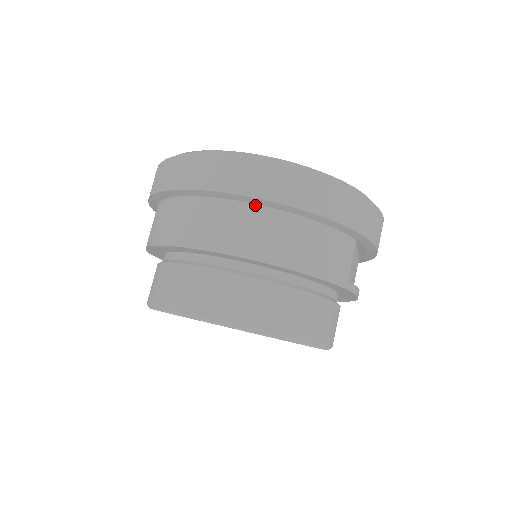
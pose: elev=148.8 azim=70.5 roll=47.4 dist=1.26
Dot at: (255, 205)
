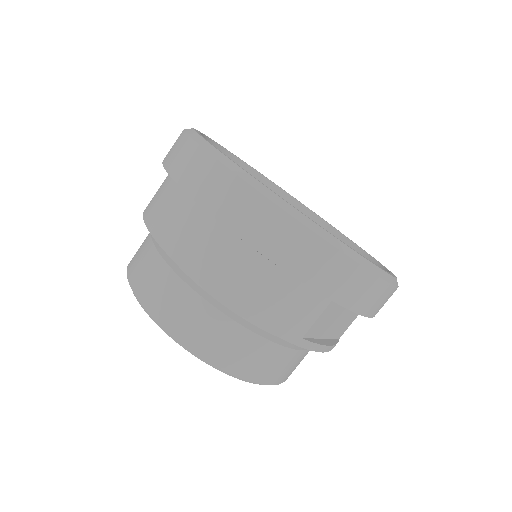
Dot at: (220, 224)
